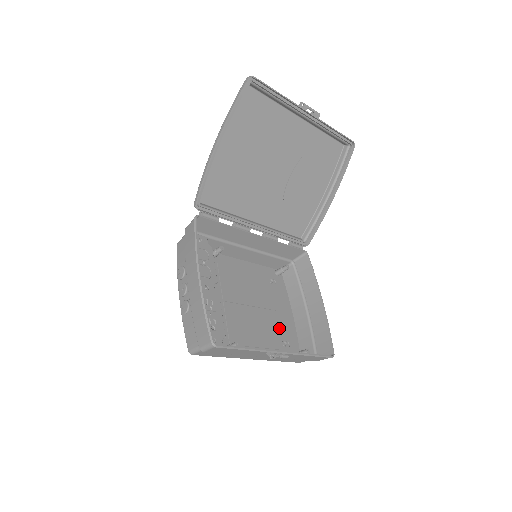
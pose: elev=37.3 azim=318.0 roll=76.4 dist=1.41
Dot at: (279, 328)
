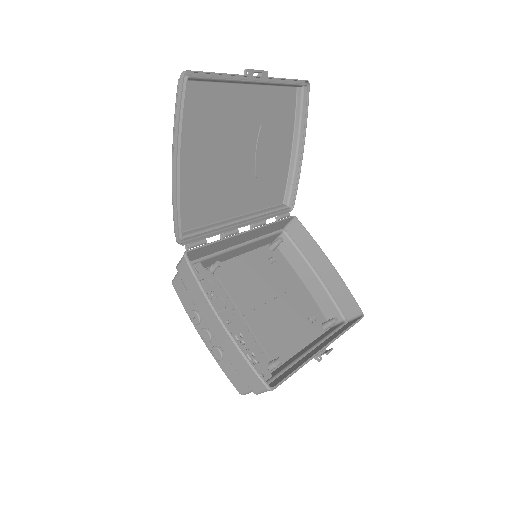
Dot at: (299, 308)
